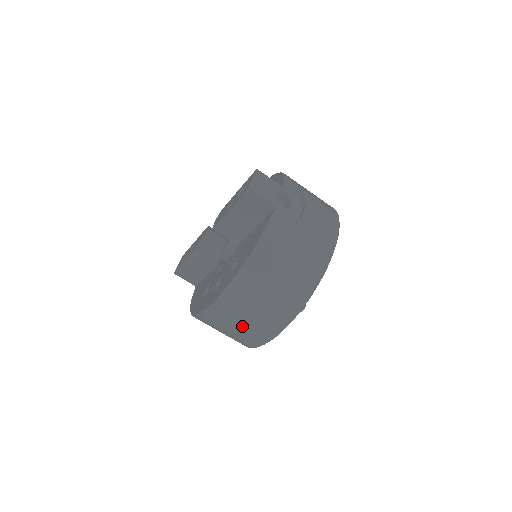
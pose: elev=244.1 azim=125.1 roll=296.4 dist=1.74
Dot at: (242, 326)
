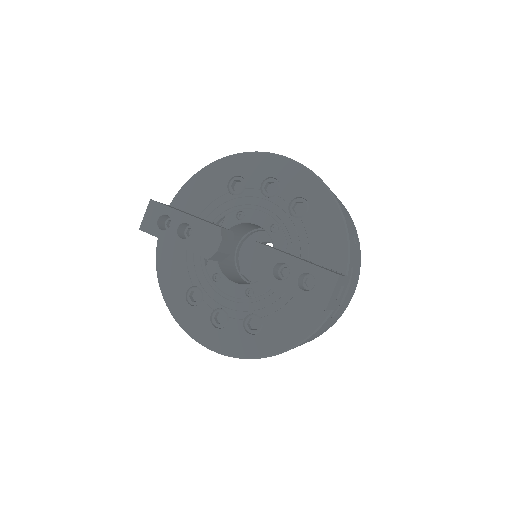
Dot at: occluded
